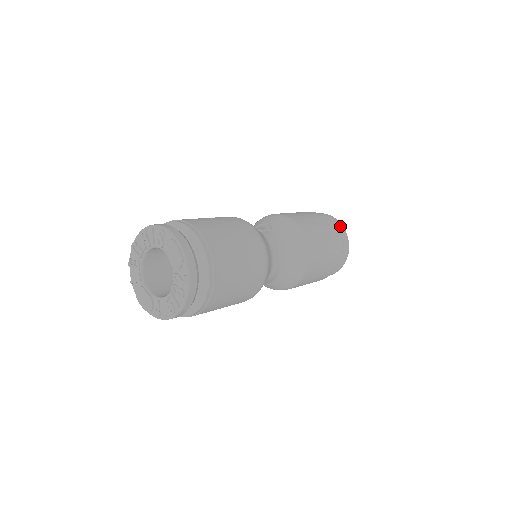
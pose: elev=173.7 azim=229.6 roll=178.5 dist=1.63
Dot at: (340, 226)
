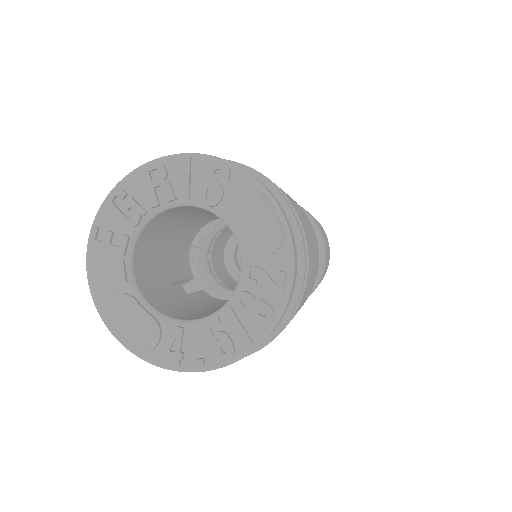
Dot at: occluded
